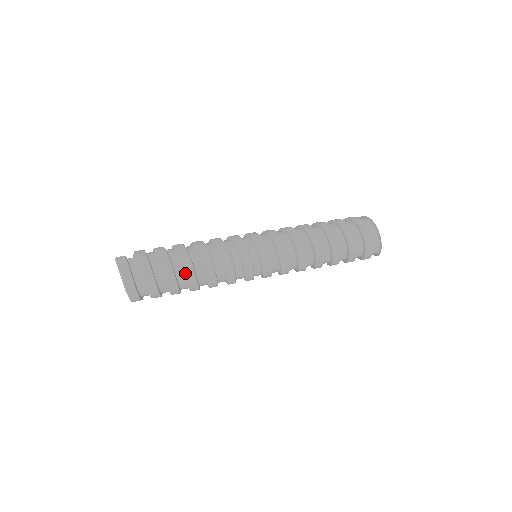
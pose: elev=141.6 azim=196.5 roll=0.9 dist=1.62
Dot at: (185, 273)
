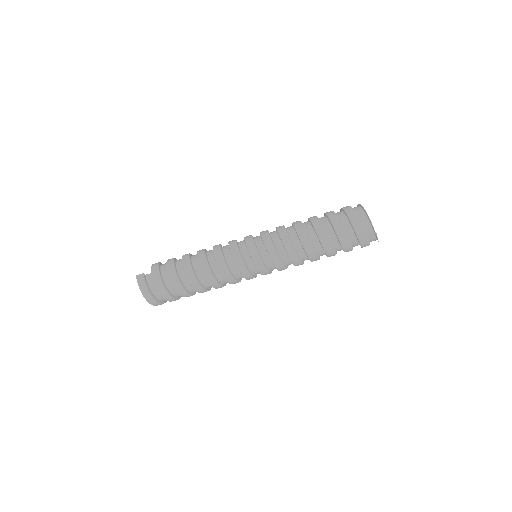
Dot at: (191, 285)
